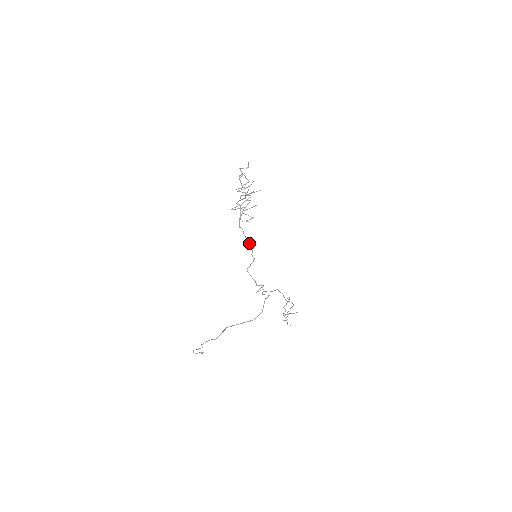
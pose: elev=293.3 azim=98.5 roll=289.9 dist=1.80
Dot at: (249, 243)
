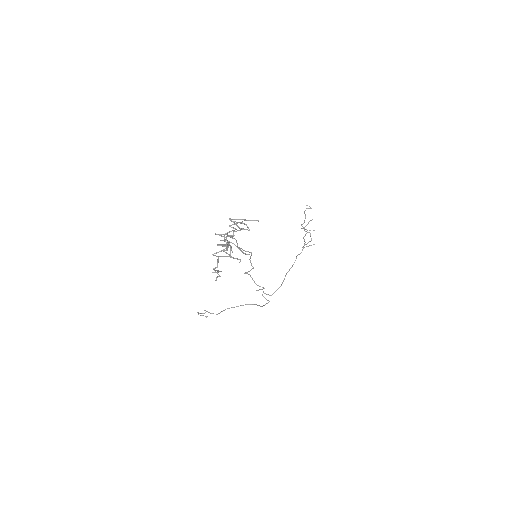
Dot at: (245, 251)
